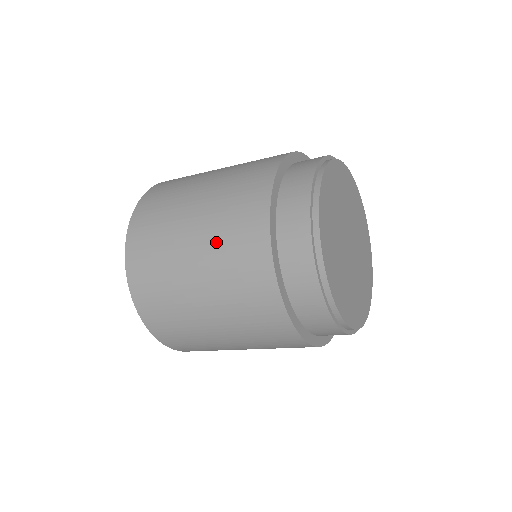
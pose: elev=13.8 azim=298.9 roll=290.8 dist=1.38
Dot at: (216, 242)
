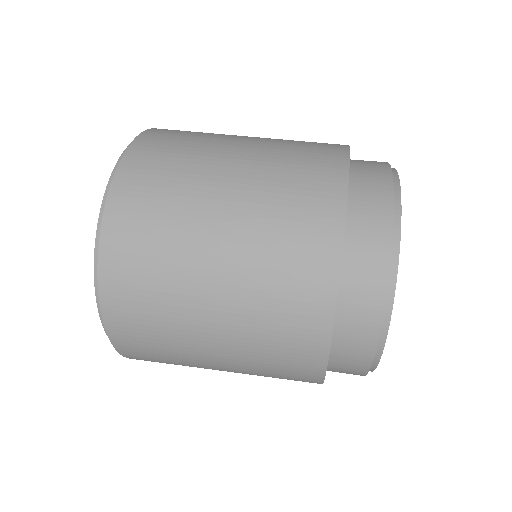
Dot at: (254, 373)
